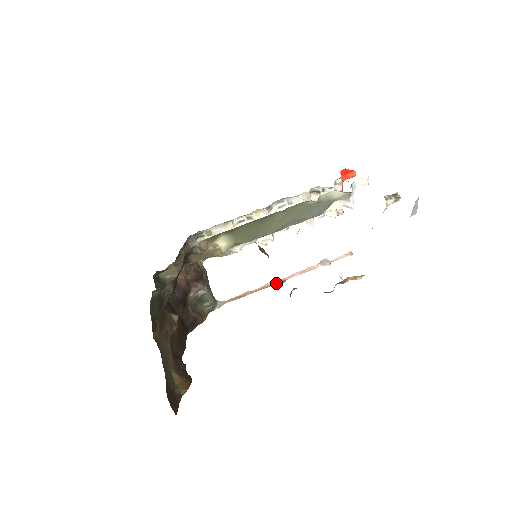
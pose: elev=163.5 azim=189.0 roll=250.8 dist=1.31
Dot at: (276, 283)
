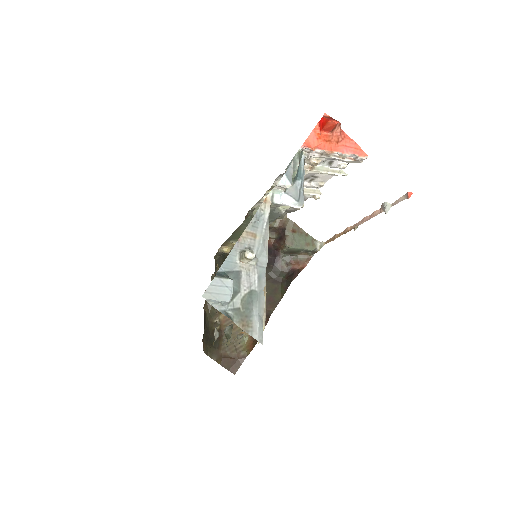
Dot at: (352, 228)
